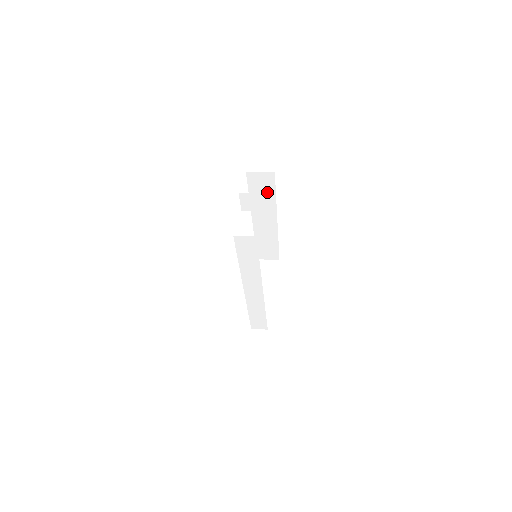
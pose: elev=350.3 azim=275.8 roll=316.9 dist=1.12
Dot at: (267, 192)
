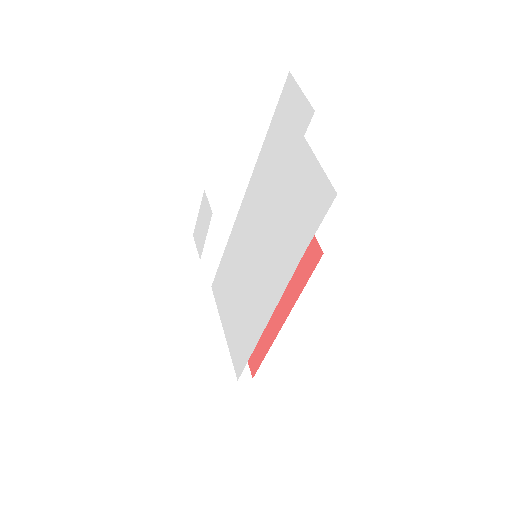
Dot at: occluded
